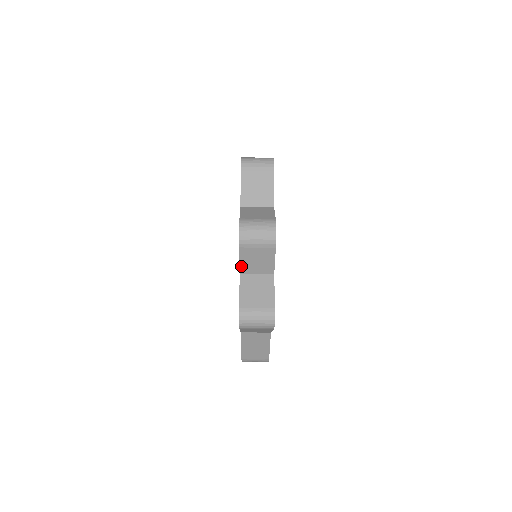
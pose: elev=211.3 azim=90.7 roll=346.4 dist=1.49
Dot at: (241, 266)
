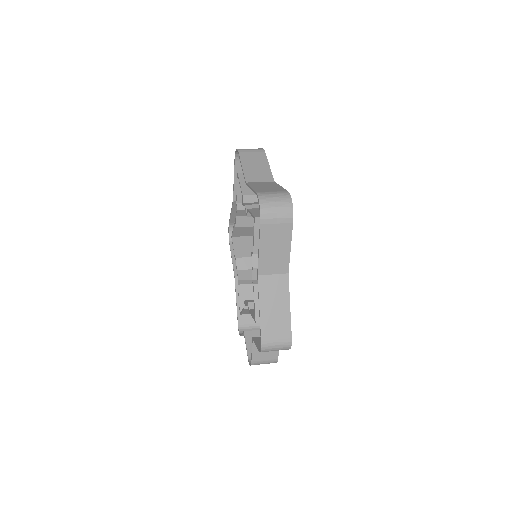
Dot at: (246, 340)
